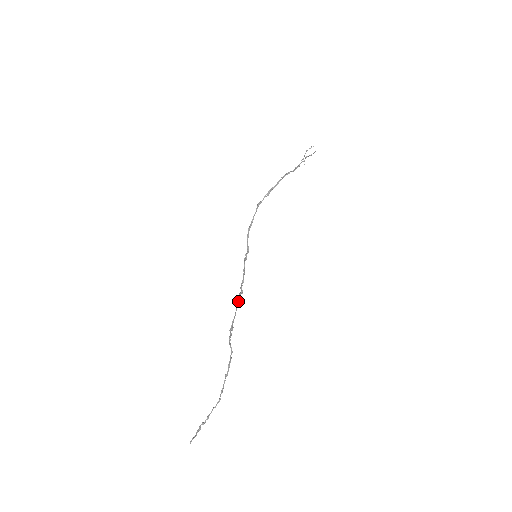
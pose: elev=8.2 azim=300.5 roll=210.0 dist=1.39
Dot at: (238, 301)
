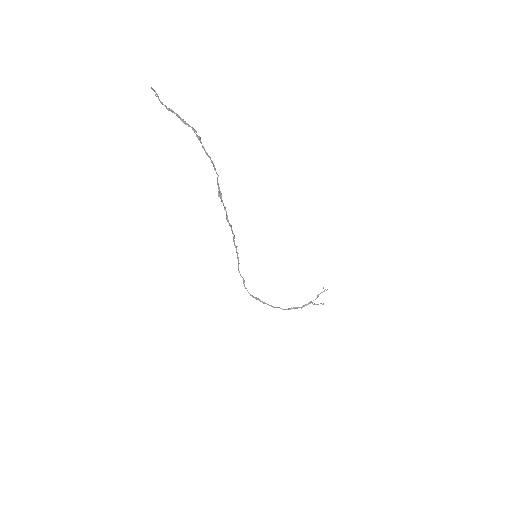
Dot at: (230, 224)
